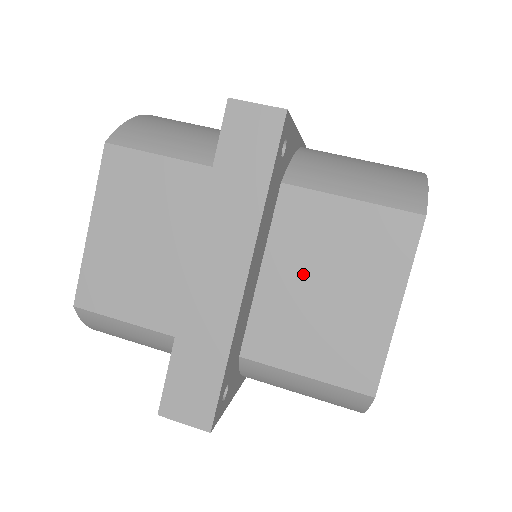
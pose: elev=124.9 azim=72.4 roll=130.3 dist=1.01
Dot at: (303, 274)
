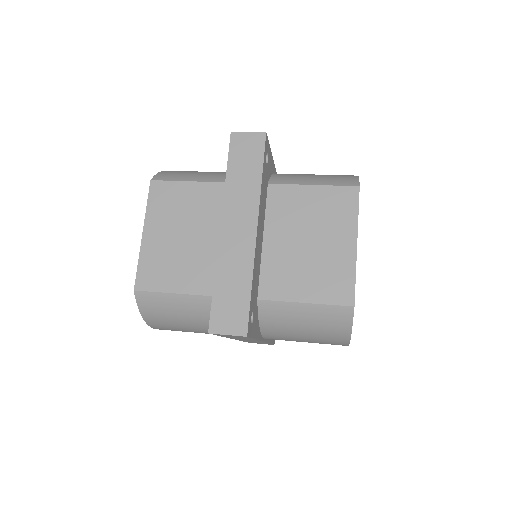
Dot at: (291, 236)
